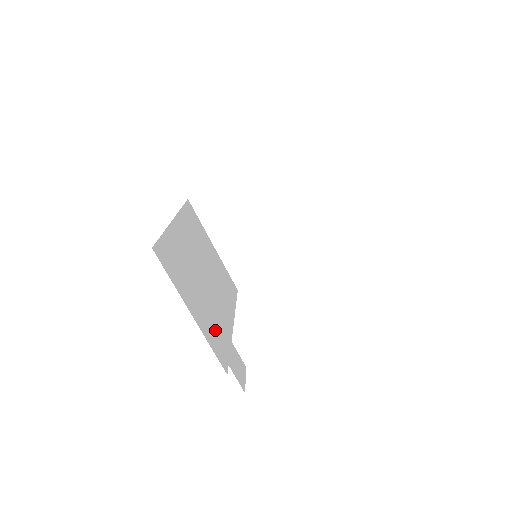
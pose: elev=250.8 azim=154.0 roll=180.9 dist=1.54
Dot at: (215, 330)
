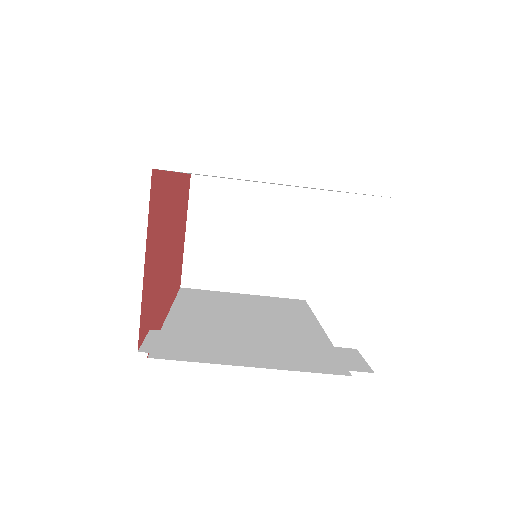
Dot at: (277, 355)
